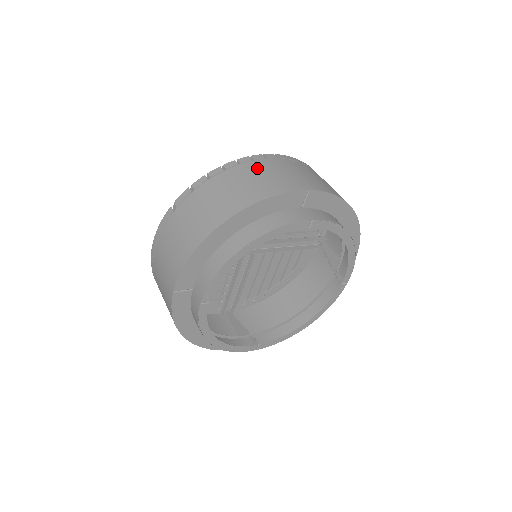
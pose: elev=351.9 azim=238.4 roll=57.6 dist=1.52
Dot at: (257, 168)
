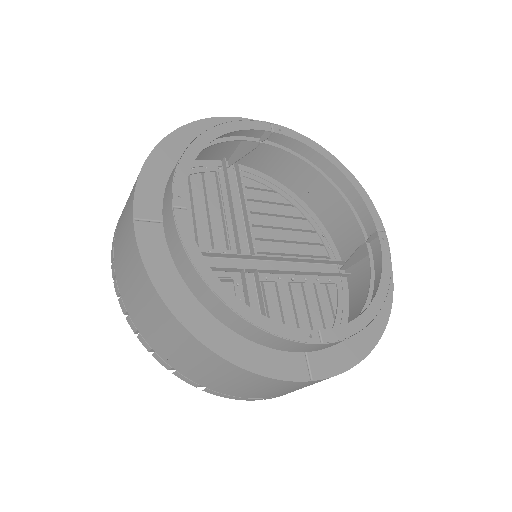
Dot at: (203, 150)
